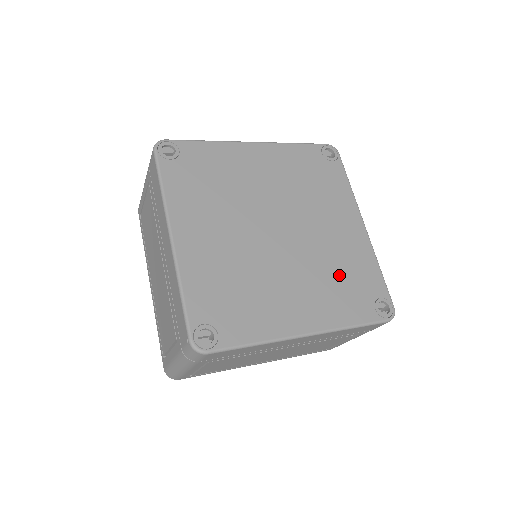
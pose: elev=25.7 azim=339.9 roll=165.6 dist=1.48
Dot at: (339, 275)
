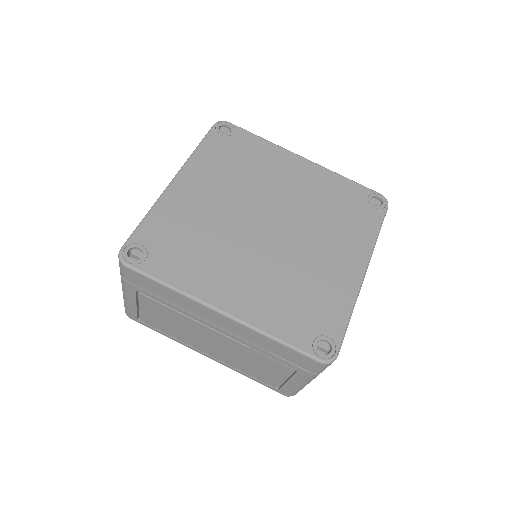
Dot at: (299, 291)
